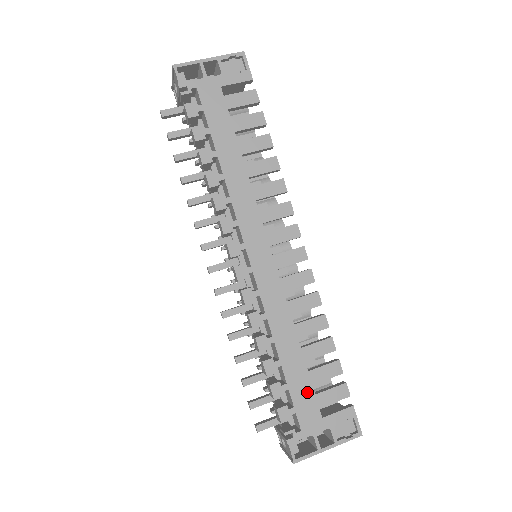
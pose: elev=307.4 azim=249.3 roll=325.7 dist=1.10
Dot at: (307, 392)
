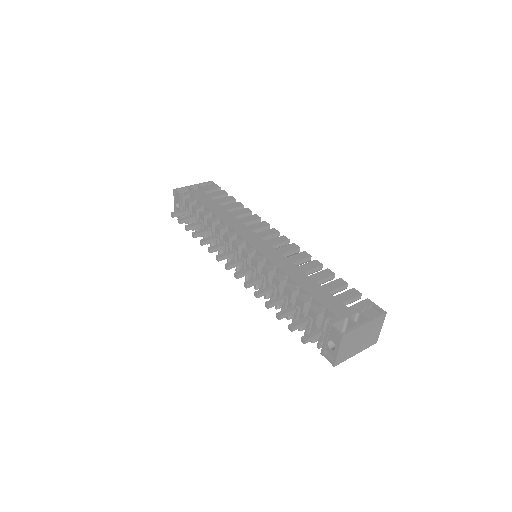
Dot at: (327, 296)
